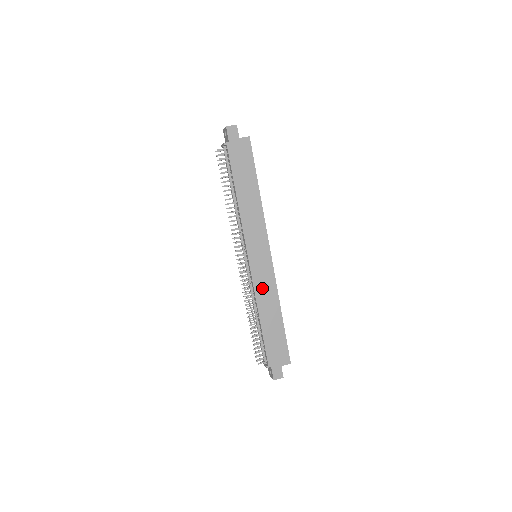
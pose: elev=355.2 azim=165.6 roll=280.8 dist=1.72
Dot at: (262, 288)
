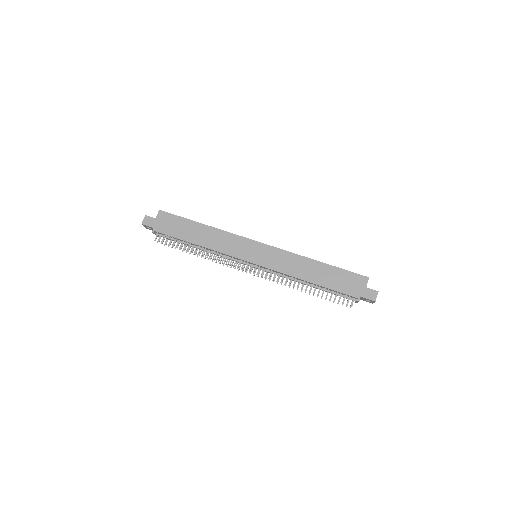
Dot at: (284, 265)
